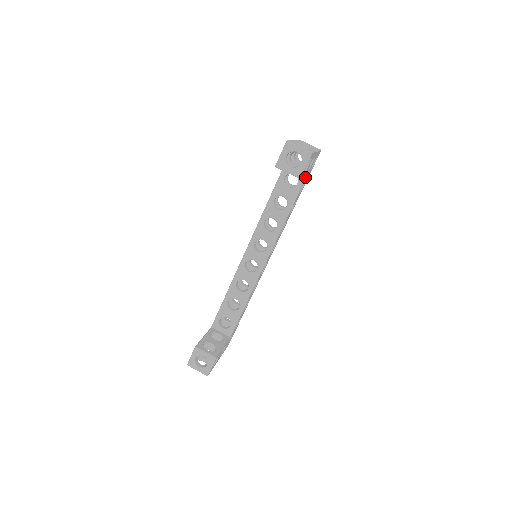
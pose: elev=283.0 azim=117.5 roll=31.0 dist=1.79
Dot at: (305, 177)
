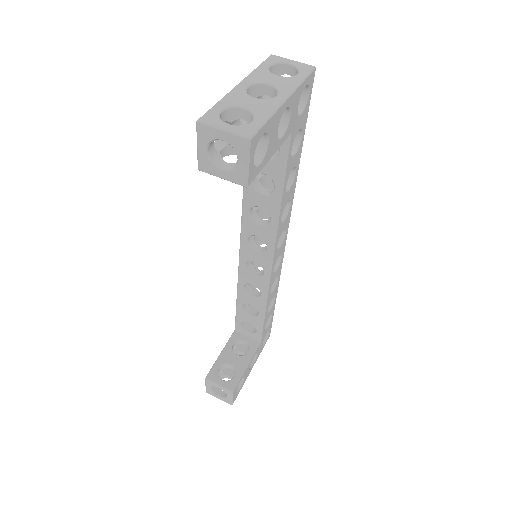
Dot at: (288, 139)
